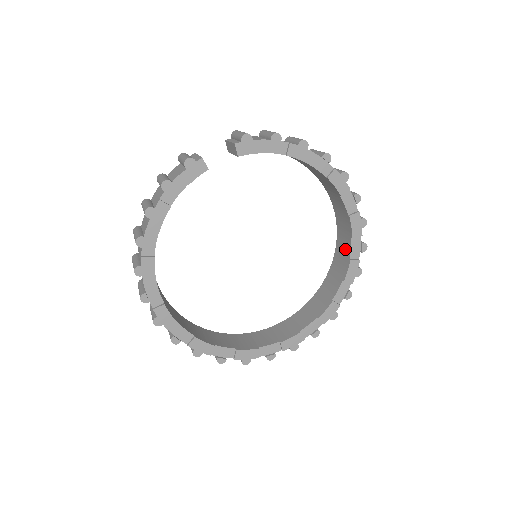
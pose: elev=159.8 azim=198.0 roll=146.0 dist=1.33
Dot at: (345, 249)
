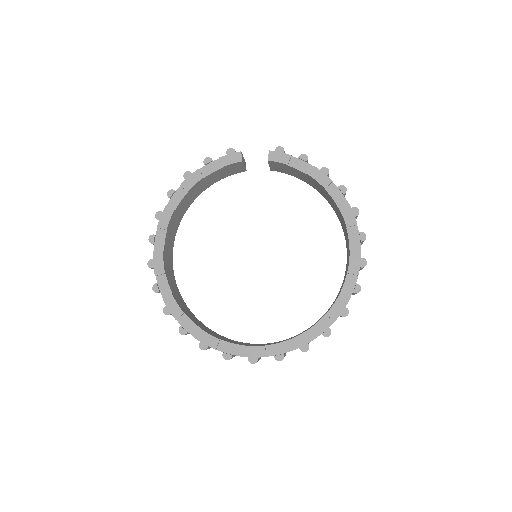
Dot at: (341, 288)
